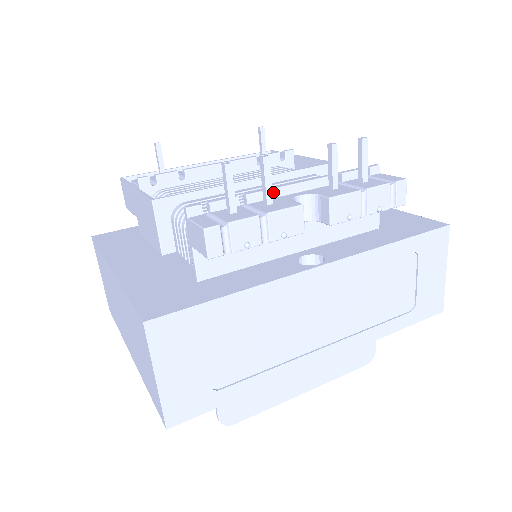
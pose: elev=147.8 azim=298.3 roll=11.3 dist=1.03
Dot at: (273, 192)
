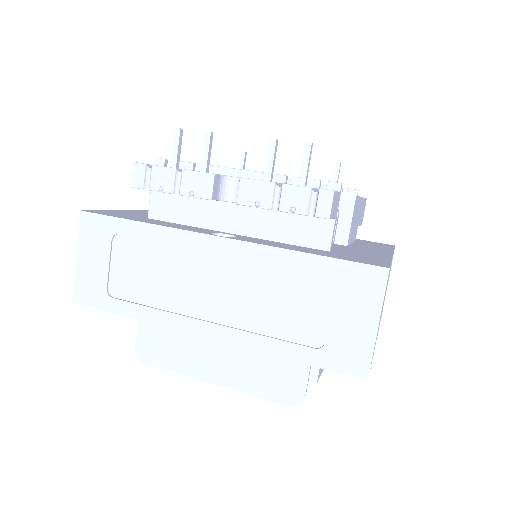
Dot at: (222, 170)
